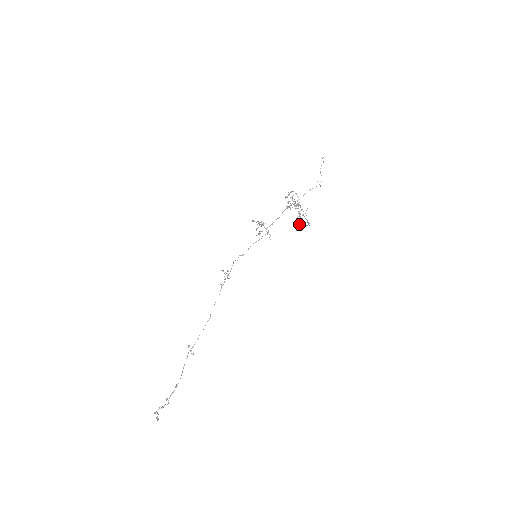
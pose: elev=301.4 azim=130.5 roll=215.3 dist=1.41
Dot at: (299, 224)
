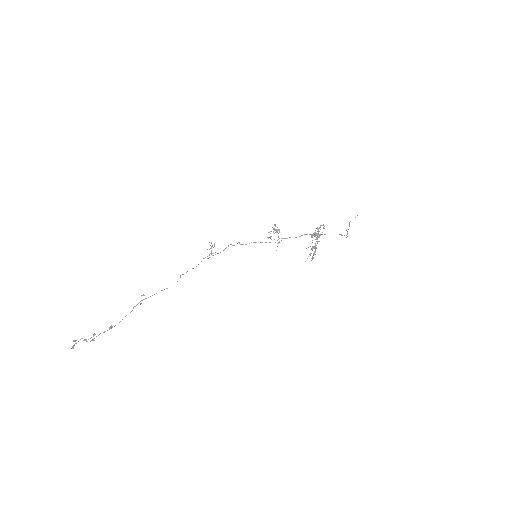
Dot at: occluded
